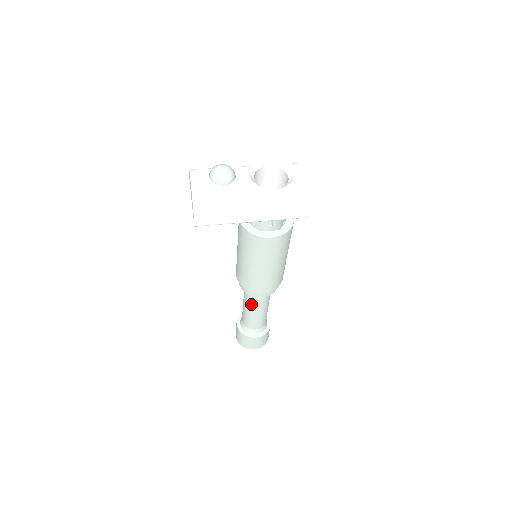
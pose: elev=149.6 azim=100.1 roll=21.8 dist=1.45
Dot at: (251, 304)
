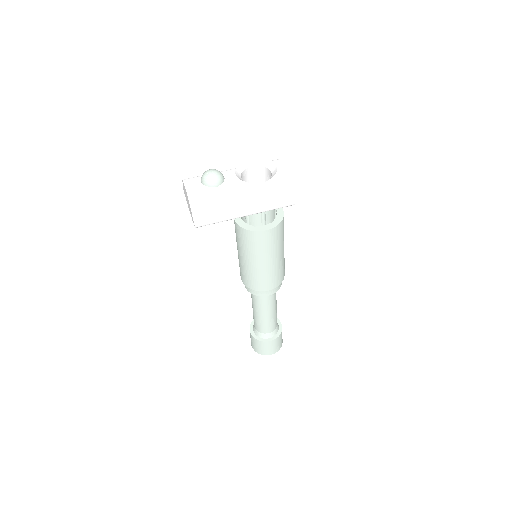
Dot at: (260, 306)
